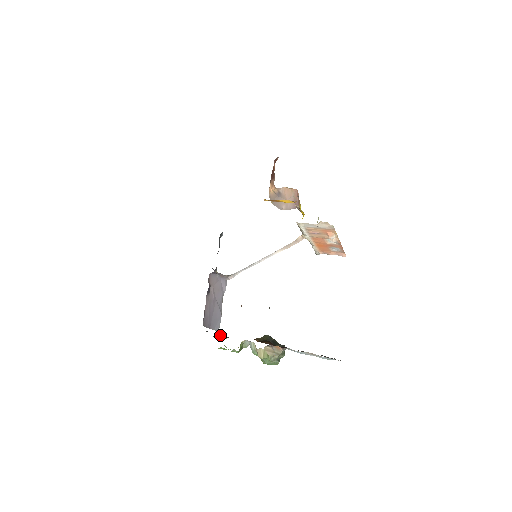
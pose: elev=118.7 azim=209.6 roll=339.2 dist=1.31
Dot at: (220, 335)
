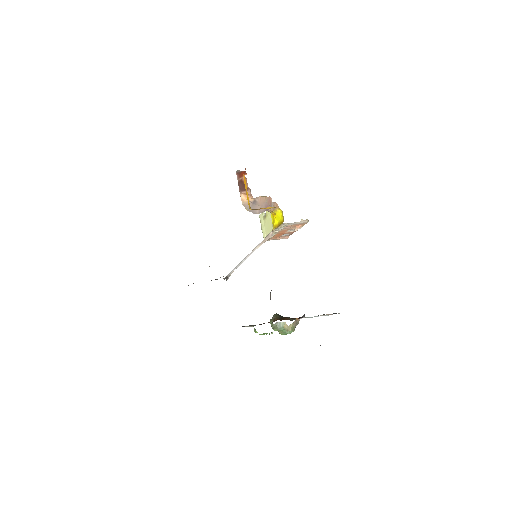
Dot at: (249, 326)
